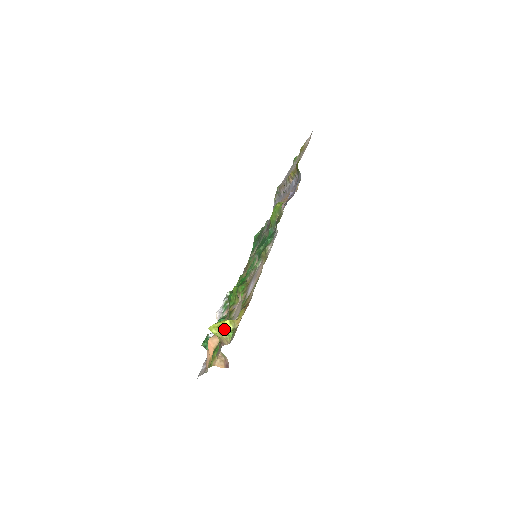
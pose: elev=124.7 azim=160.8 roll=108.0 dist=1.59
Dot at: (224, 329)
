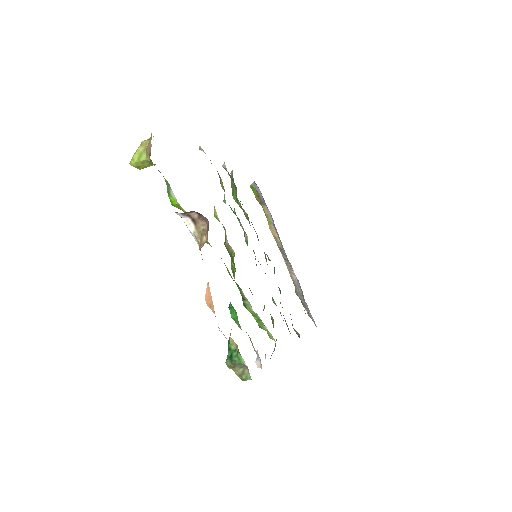
Dot at: occluded
